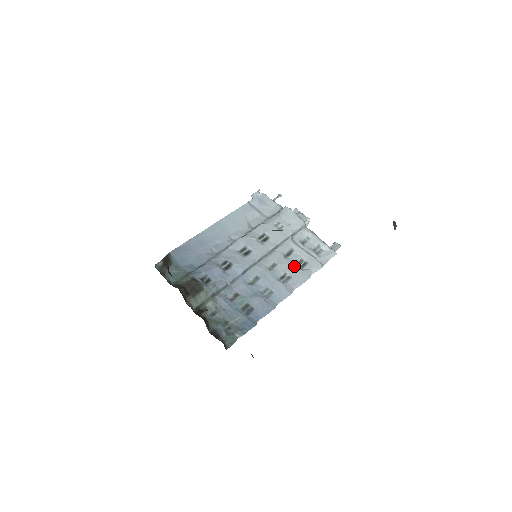
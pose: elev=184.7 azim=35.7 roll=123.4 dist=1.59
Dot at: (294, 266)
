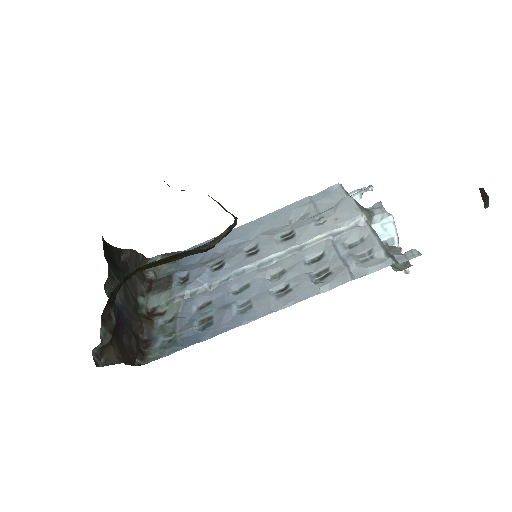
Dot at: (306, 276)
